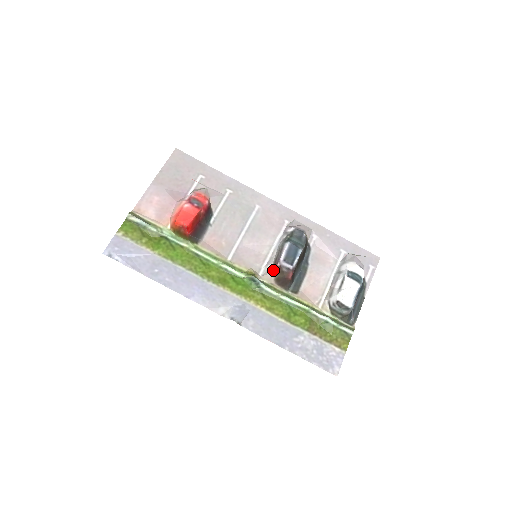
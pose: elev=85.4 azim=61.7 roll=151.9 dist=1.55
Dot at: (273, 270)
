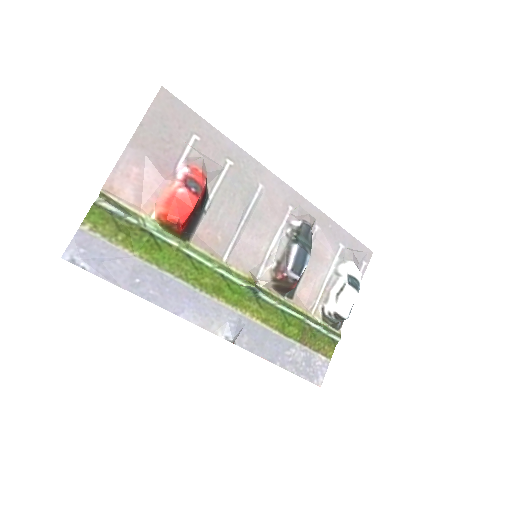
Dot at: (276, 277)
